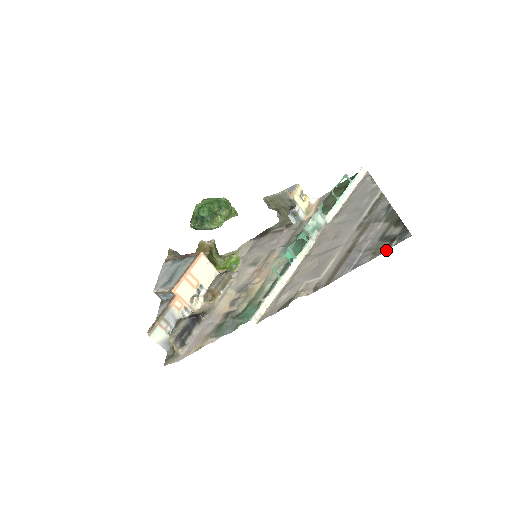
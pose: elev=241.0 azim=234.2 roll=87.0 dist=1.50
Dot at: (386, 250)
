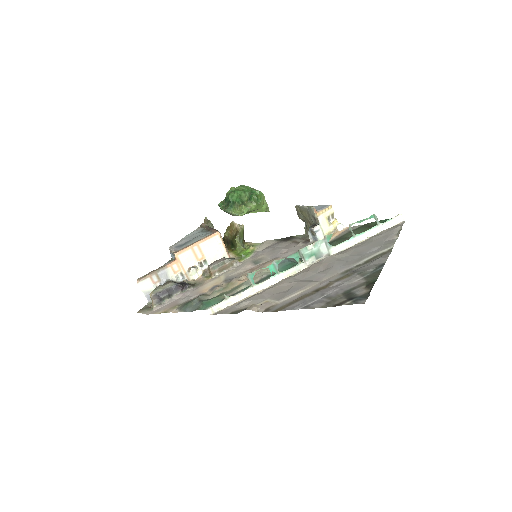
Dot at: (337, 305)
